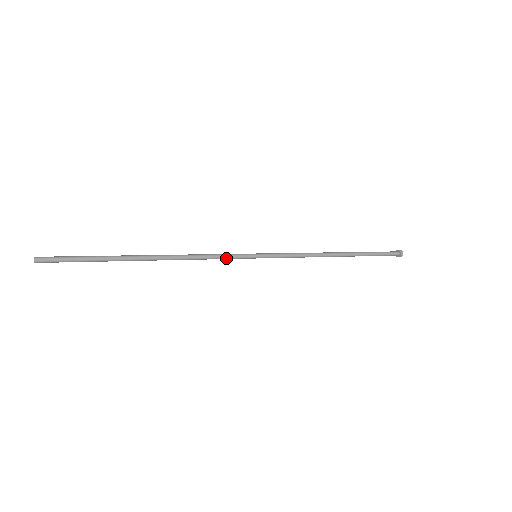
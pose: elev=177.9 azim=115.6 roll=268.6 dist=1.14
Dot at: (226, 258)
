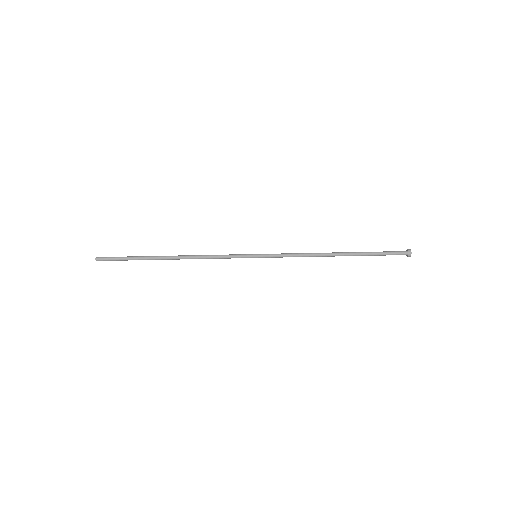
Dot at: (229, 255)
